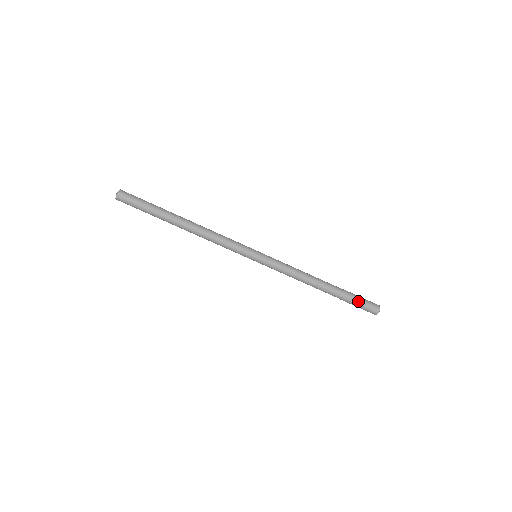
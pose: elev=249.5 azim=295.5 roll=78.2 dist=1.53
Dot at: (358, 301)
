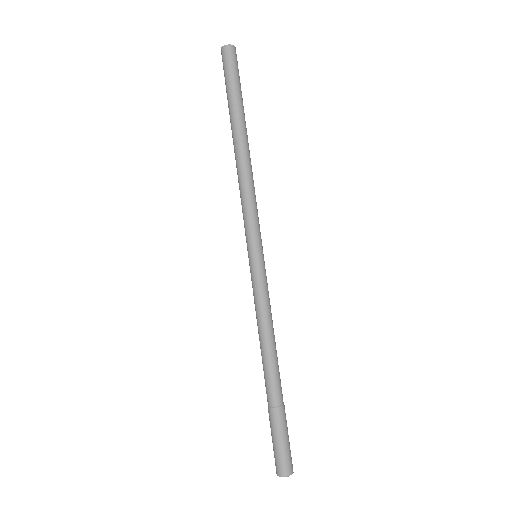
Dot at: occluded
